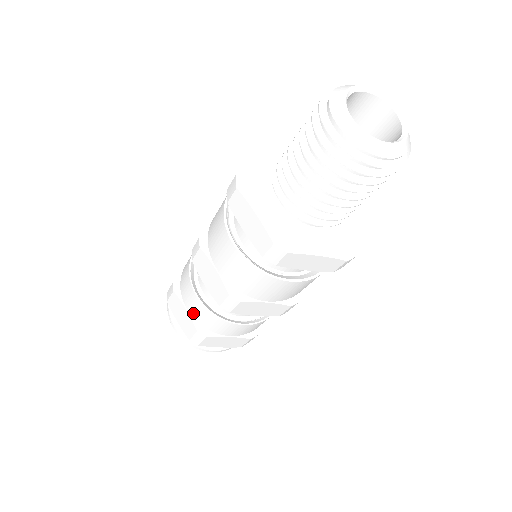
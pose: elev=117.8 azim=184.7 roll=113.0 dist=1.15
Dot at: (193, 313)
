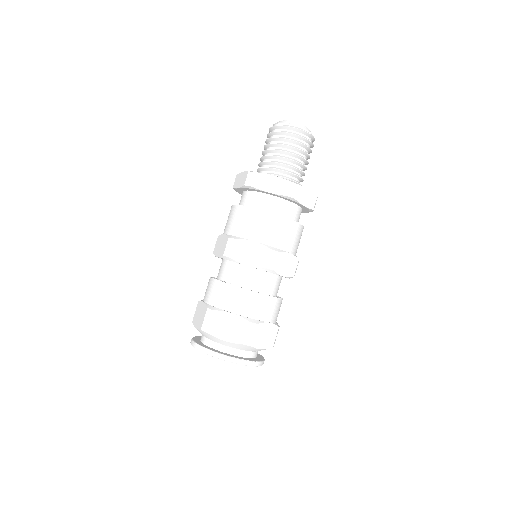
Dot at: (240, 310)
